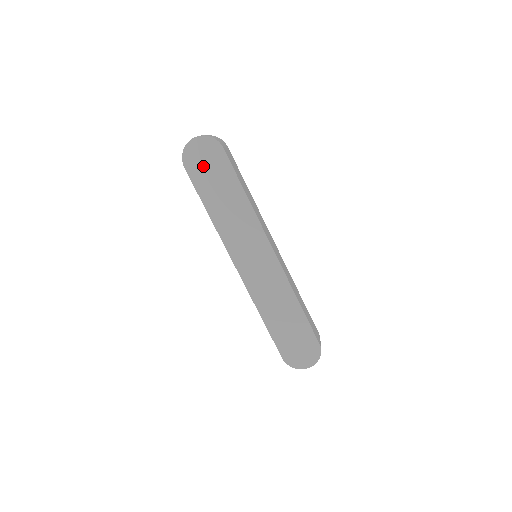
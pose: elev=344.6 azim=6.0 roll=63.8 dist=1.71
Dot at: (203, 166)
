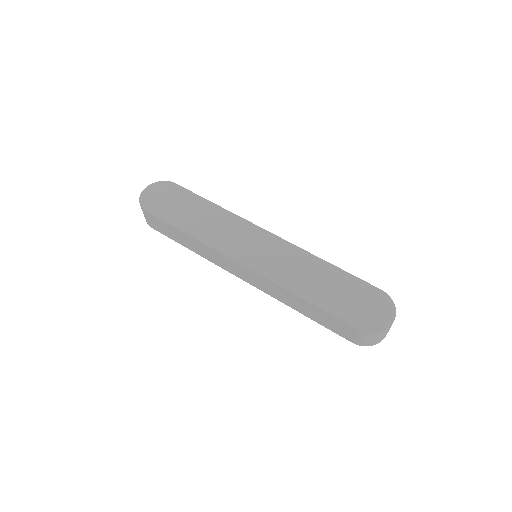
Dot at: (163, 202)
